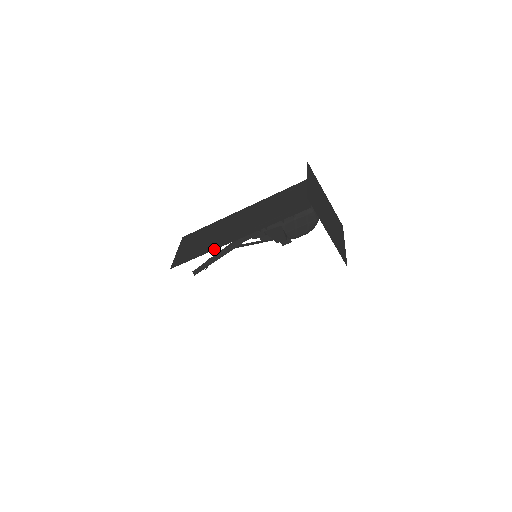
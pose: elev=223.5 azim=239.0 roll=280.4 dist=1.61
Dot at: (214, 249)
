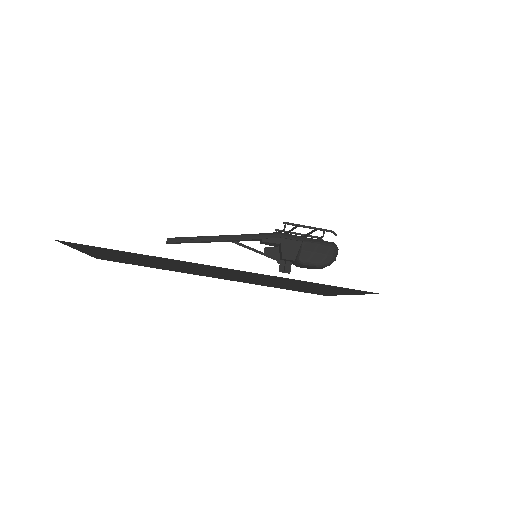
Dot at: occluded
